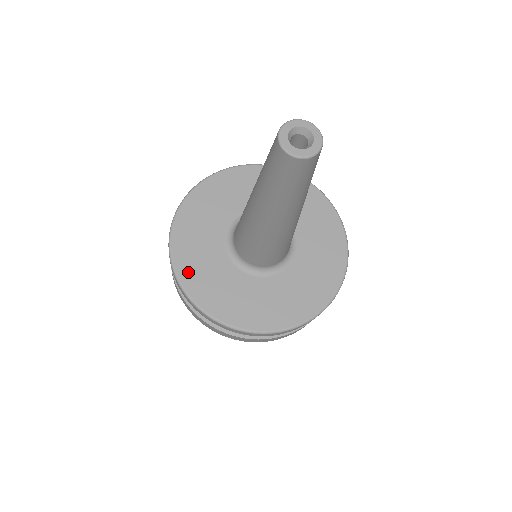
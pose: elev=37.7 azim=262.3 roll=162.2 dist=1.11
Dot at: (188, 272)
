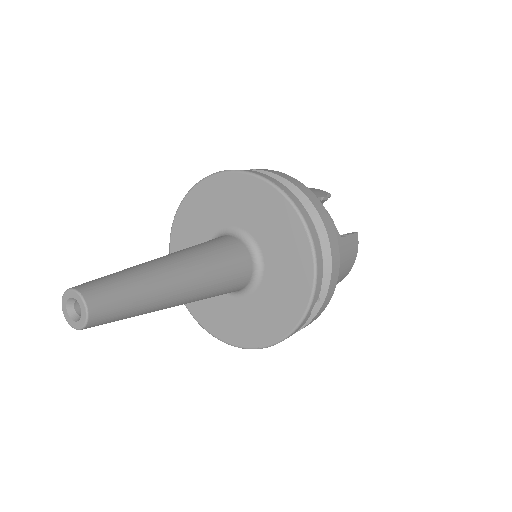
Dot at: (210, 323)
